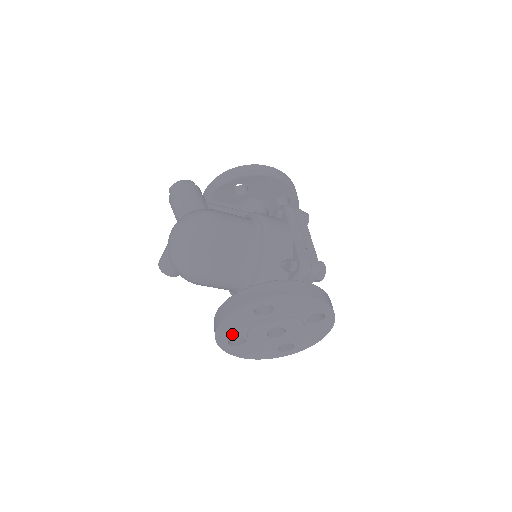
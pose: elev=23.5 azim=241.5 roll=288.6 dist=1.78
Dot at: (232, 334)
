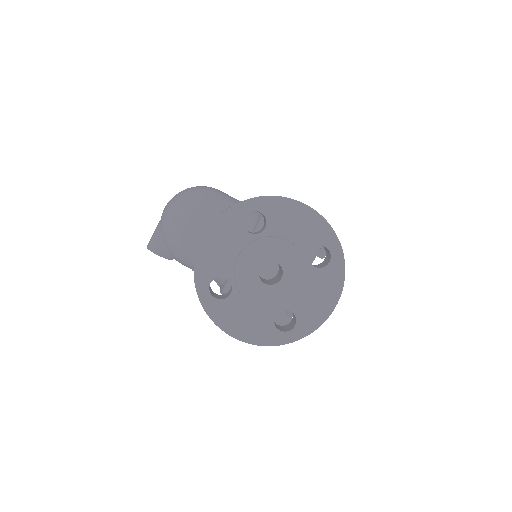
Dot at: (215, 268)
